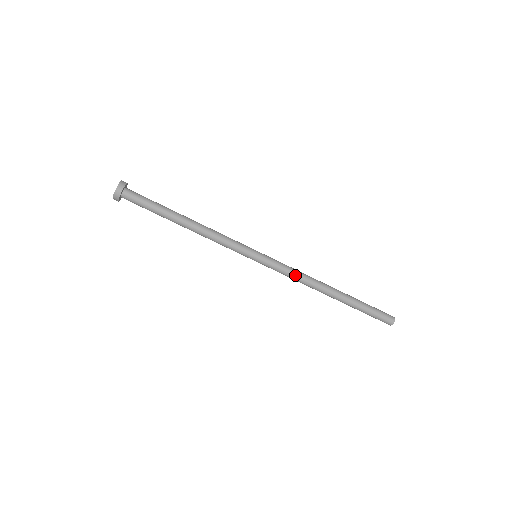
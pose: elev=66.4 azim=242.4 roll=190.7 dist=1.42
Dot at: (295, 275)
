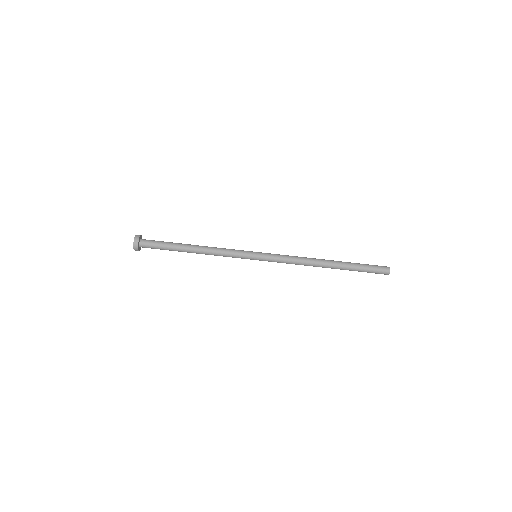
Dot at: (292, 262)
